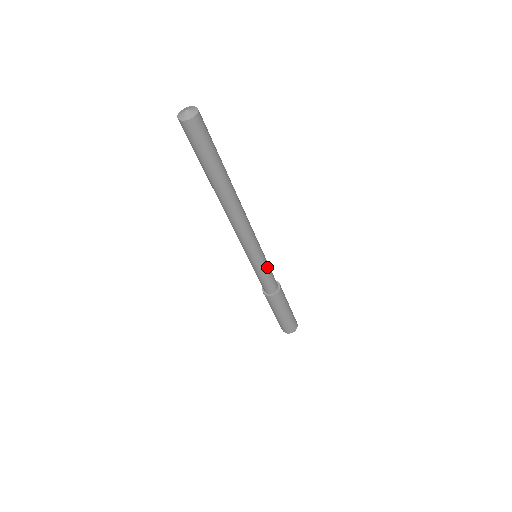
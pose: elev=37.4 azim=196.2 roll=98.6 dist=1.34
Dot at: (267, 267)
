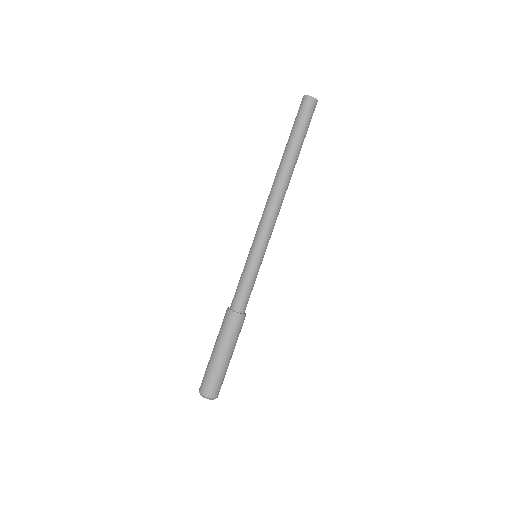
Dot at: (257, 274)
